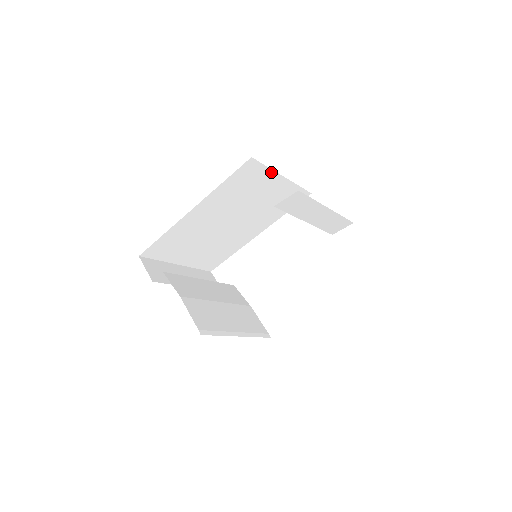
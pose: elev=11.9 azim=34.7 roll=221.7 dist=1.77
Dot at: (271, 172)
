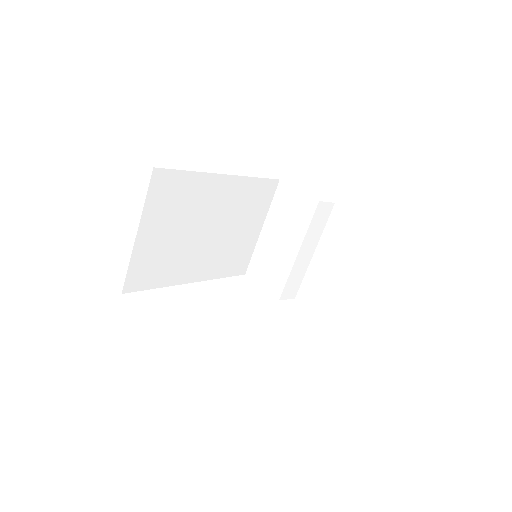
Dot at: (266, 211)
